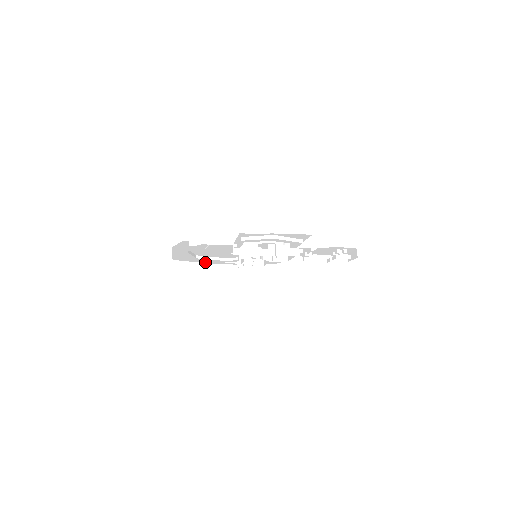
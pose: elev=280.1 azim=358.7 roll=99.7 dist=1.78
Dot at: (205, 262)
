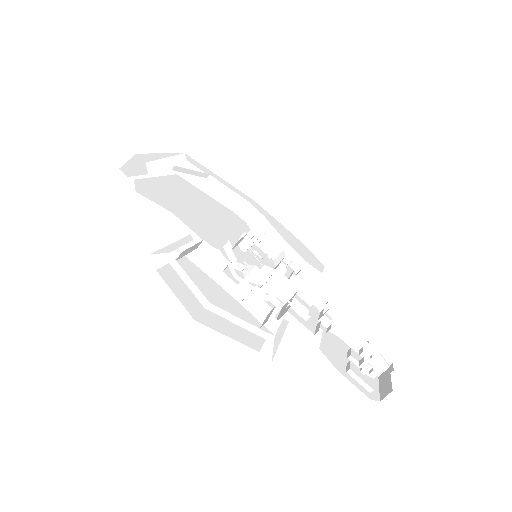
Dot at: (232, 186)
